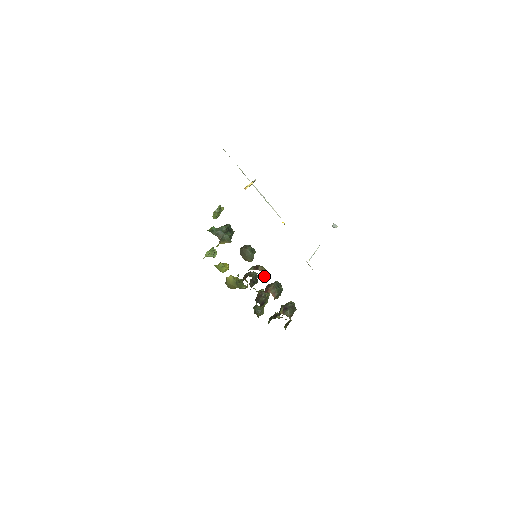
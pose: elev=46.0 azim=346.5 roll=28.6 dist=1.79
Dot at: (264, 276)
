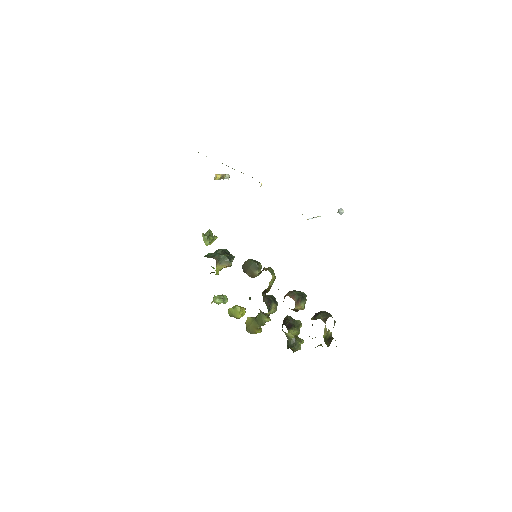
Dot at: (272, 276)
